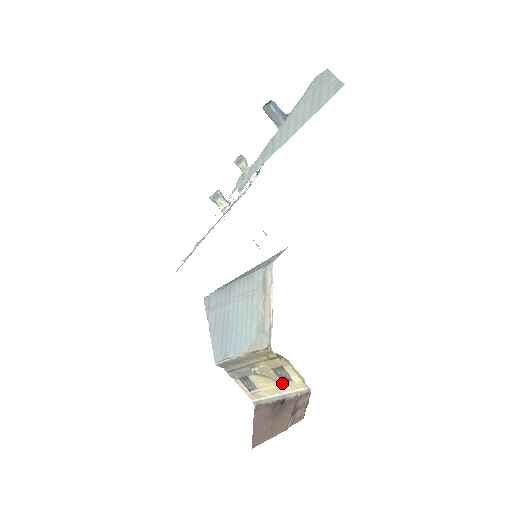
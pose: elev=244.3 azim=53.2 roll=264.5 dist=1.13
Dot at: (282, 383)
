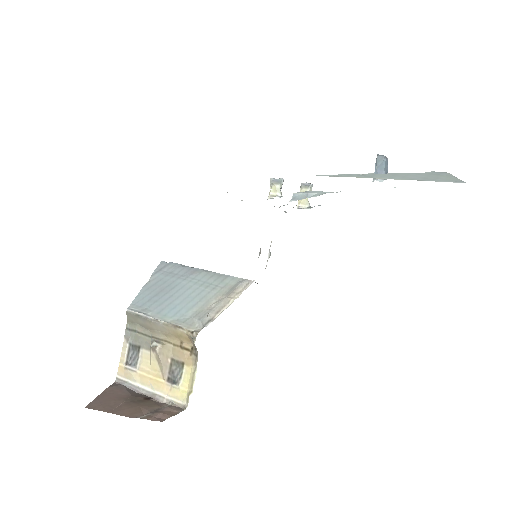
Dot at: (166, 380)
